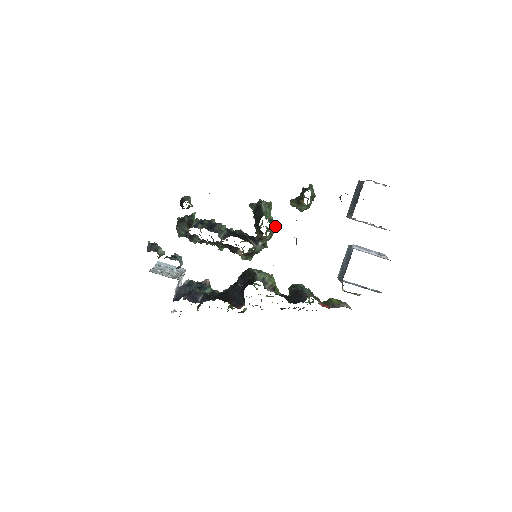
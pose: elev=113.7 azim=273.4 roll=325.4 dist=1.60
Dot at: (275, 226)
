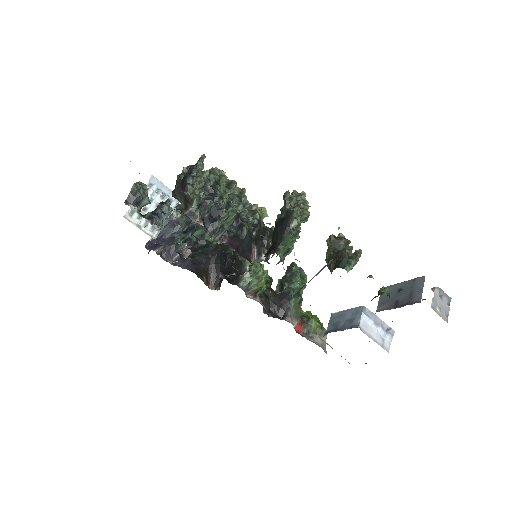
Dot at: (298, 238)
